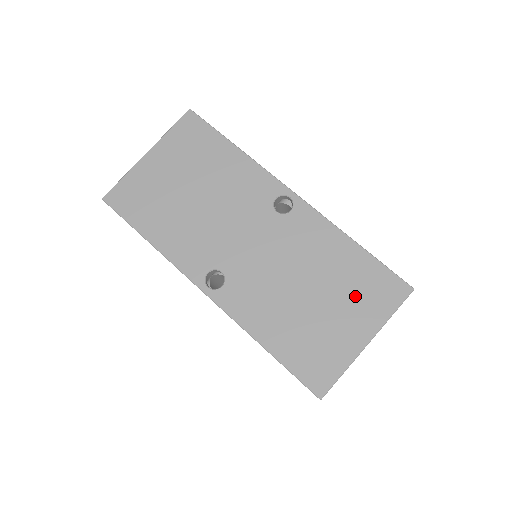
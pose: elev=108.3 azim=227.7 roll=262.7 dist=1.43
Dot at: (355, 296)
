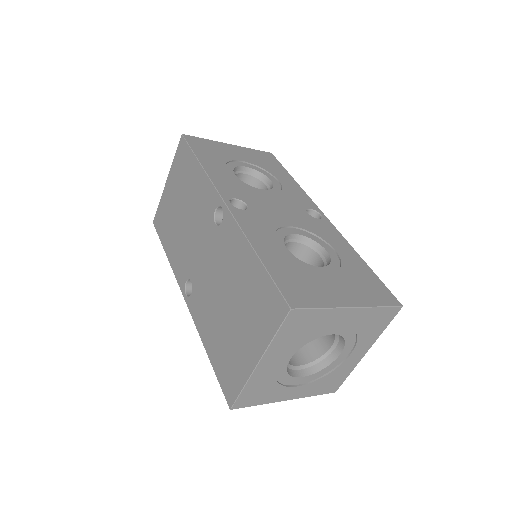
Dot at: (252, 312)
